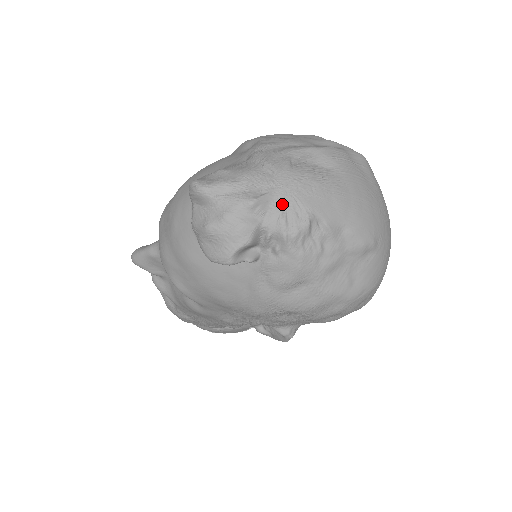
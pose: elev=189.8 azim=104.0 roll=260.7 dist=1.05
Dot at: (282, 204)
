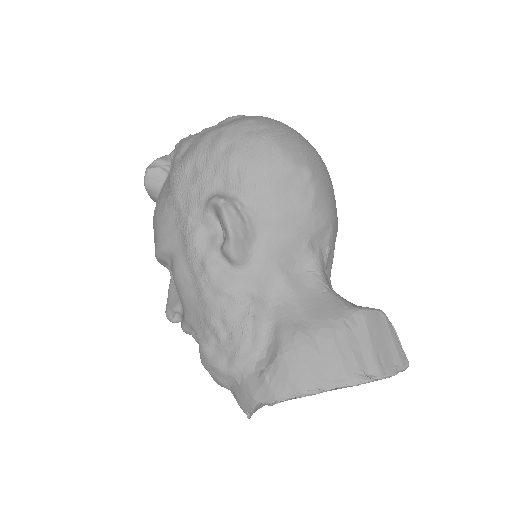
Dot at: occluded
